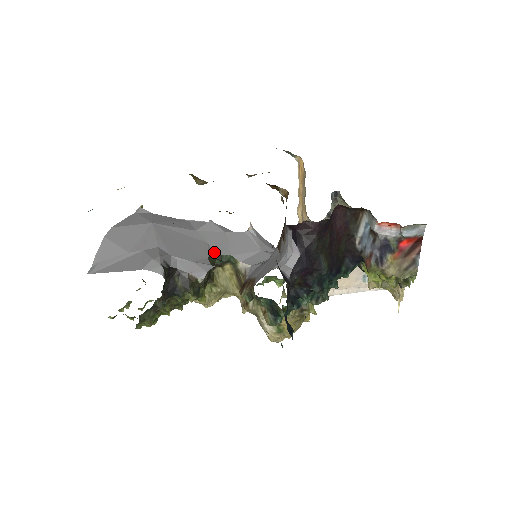
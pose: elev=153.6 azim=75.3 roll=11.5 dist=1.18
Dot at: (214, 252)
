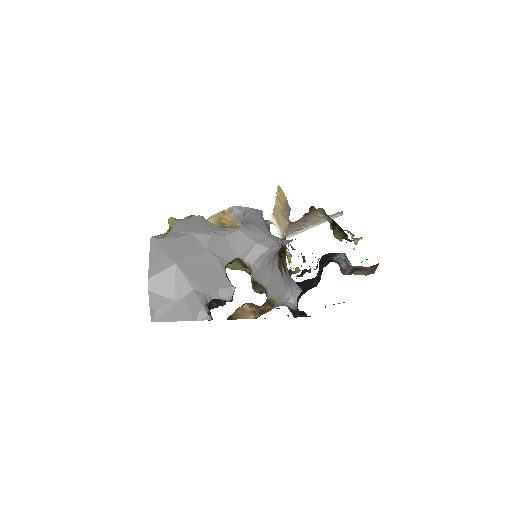
Dot at: (225, 263)
